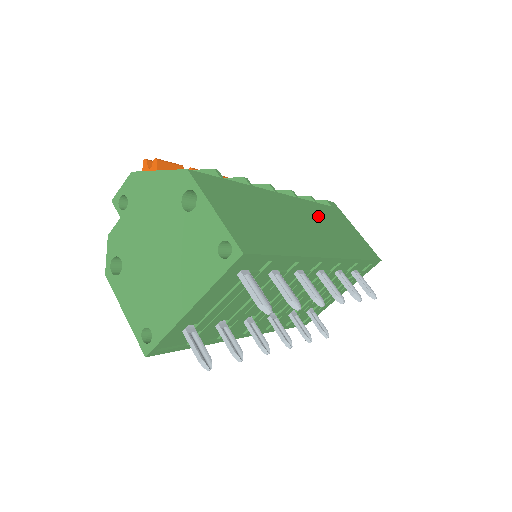
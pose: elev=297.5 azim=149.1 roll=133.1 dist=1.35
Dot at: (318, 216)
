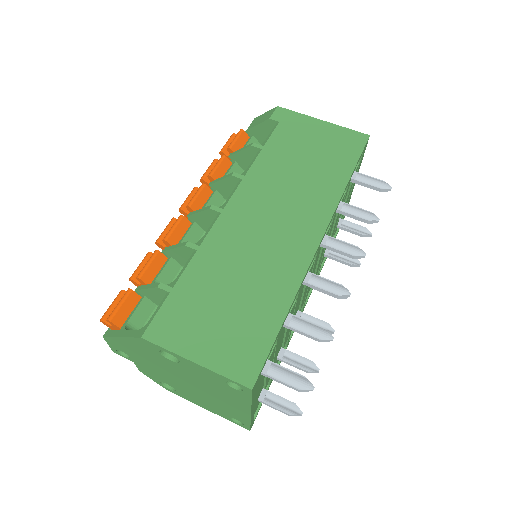
Dot at: (277, 175)
